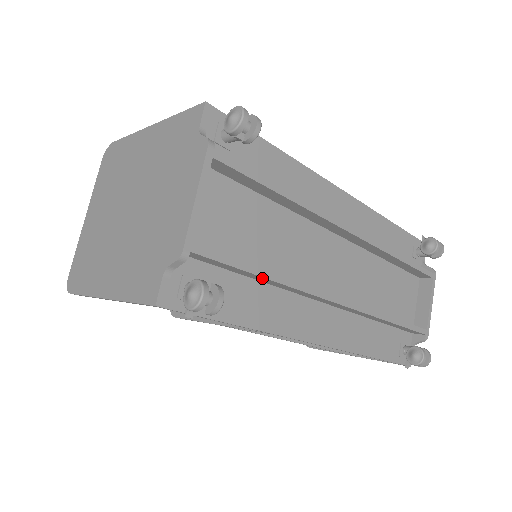
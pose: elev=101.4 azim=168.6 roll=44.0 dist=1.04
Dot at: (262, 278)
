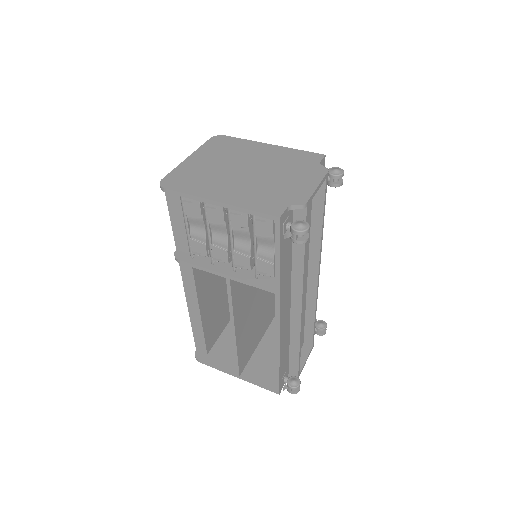
Dot at: (301, 253)
